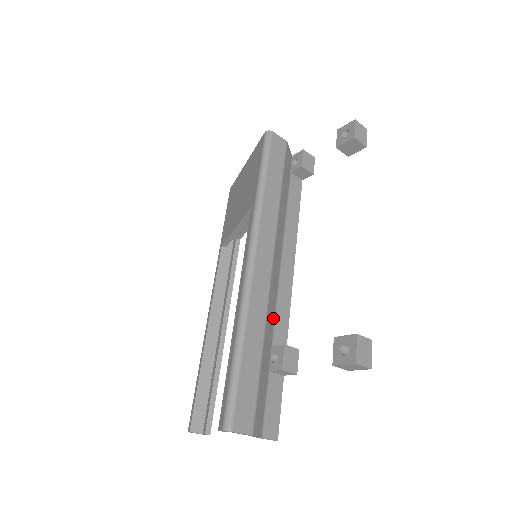
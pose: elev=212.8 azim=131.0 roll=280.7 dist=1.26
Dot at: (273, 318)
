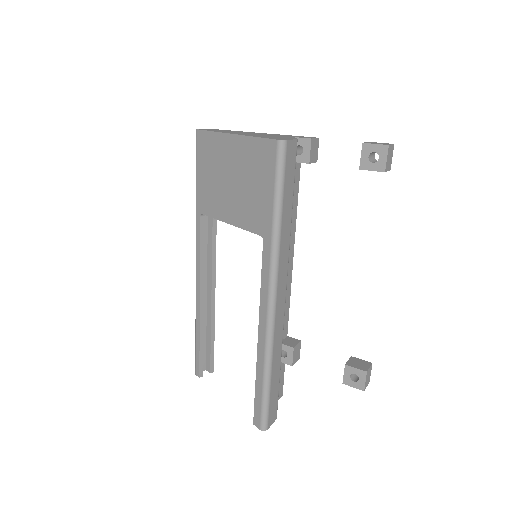
Dot at: occluded
